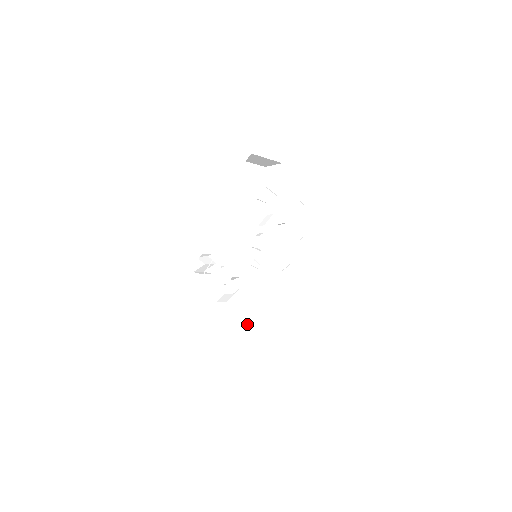
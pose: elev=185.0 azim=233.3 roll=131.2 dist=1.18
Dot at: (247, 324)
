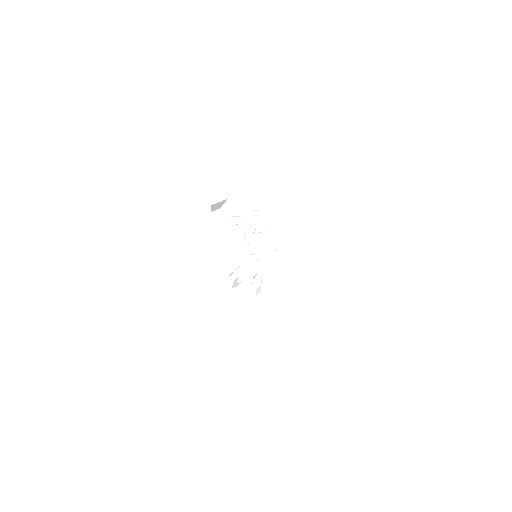
Dot at: (281, 297)
